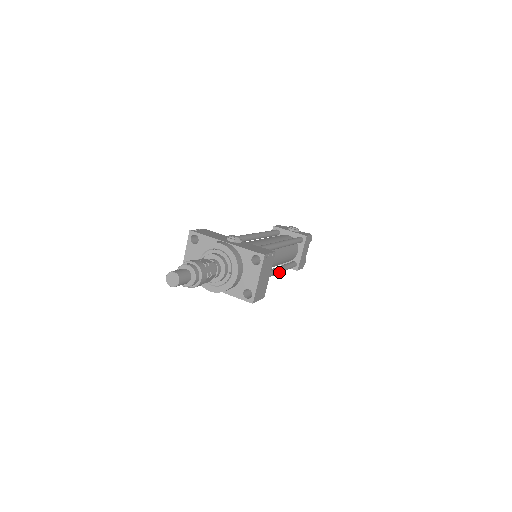
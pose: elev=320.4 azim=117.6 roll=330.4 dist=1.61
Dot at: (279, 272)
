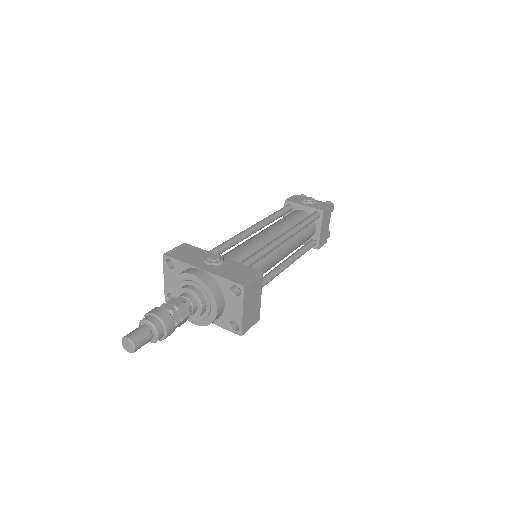
Dot at: (289, 265)
